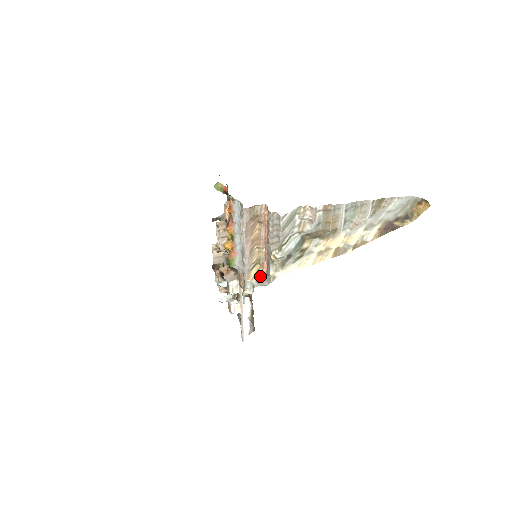
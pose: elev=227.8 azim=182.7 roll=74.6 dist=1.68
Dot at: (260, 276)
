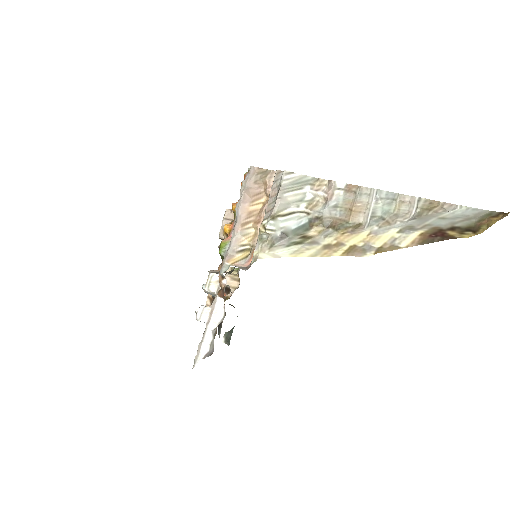
Dot at: (244, 265)
